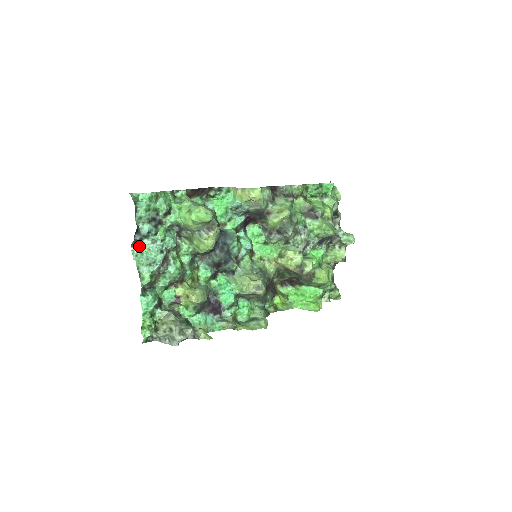
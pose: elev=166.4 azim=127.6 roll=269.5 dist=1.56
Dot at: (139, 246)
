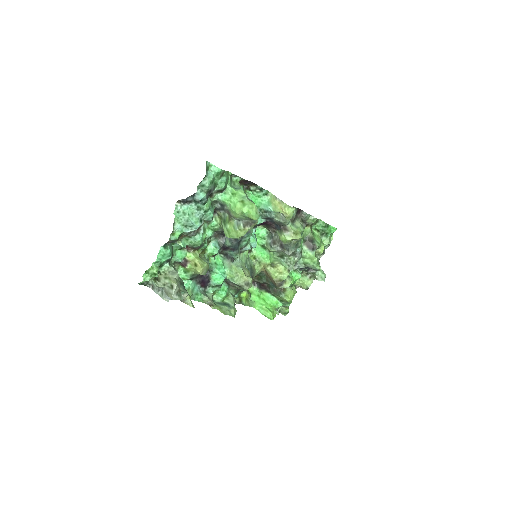
Dot at: (185, 206)
